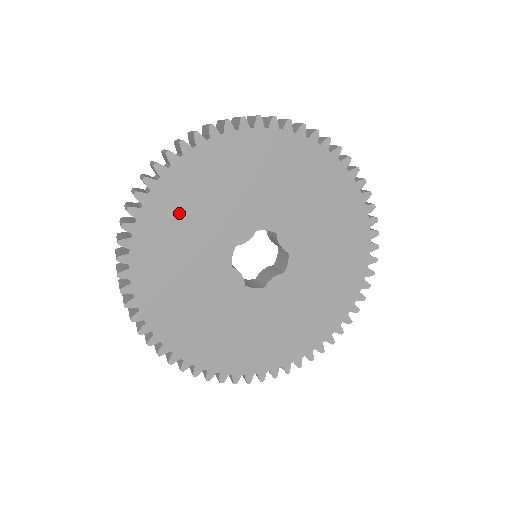
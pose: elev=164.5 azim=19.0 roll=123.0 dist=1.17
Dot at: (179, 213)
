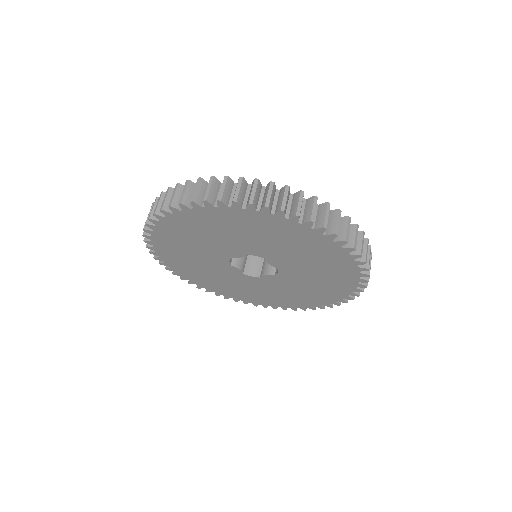
Dot at: (181, 237)
